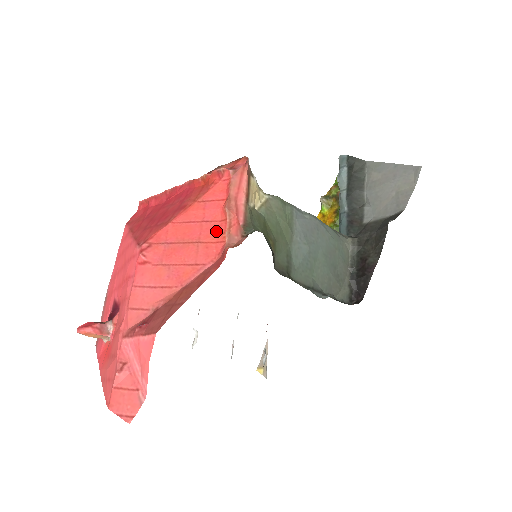
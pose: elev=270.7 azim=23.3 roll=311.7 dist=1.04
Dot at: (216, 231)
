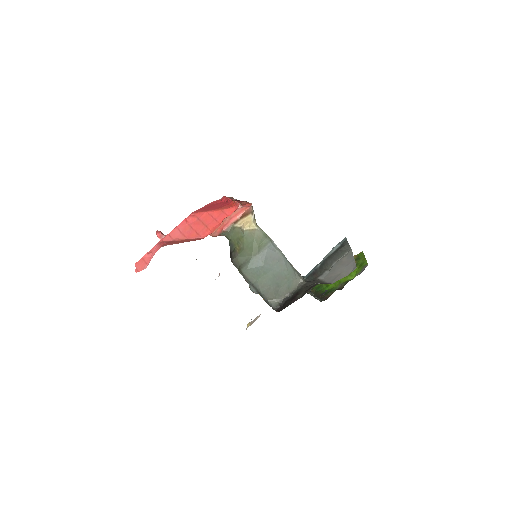
Dot at: (215, 226)
